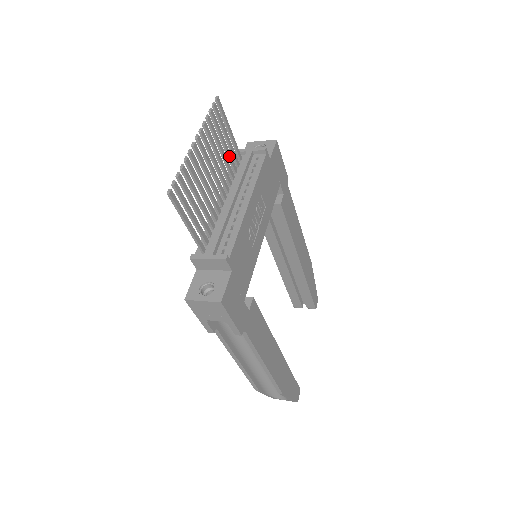
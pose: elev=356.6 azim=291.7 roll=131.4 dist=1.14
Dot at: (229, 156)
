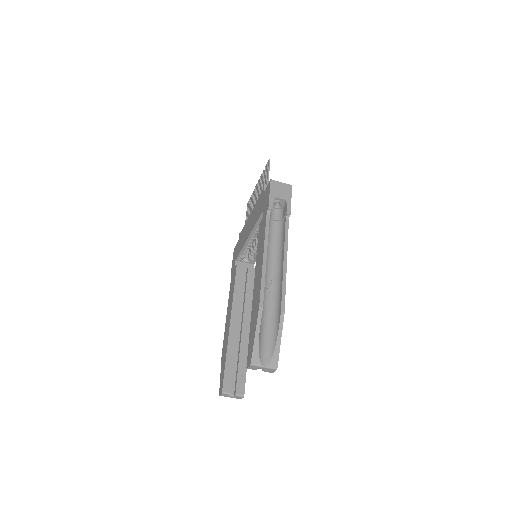
Dot at: occluded
